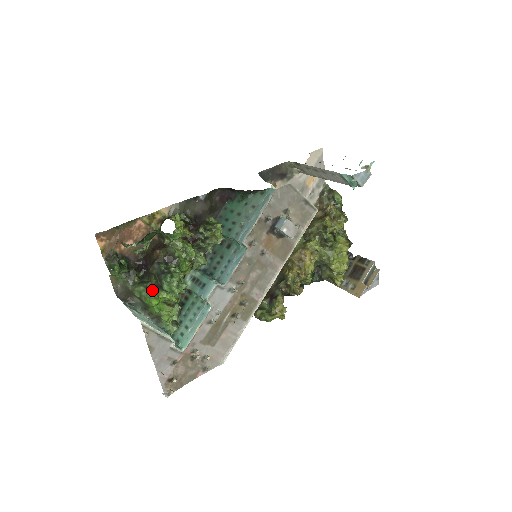
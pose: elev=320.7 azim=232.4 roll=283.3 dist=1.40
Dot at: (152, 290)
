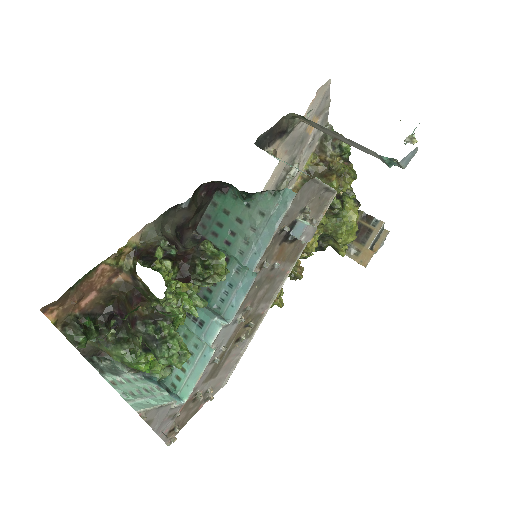
Dot at: (139, 356)
